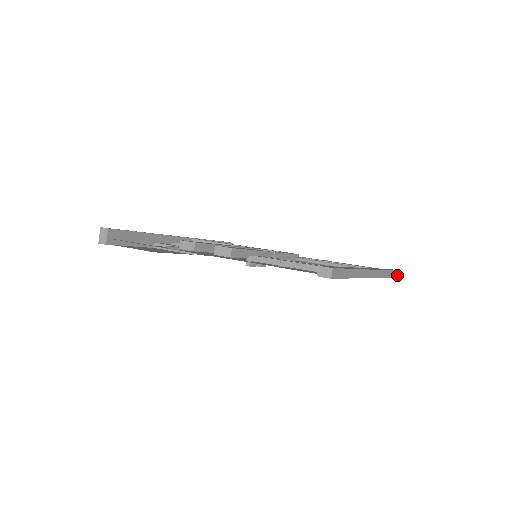
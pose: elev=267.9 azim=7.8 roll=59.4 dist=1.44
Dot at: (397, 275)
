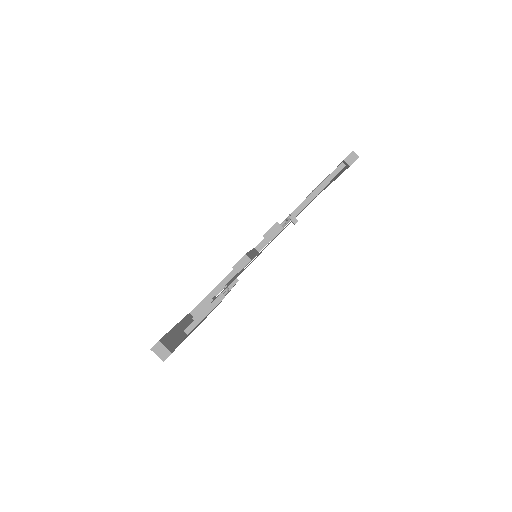
Dot at: occluded
